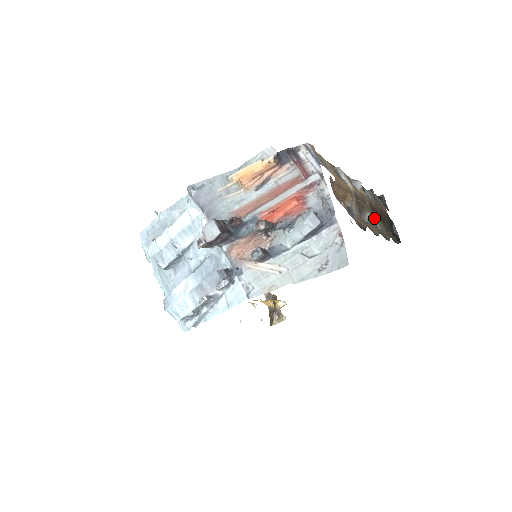
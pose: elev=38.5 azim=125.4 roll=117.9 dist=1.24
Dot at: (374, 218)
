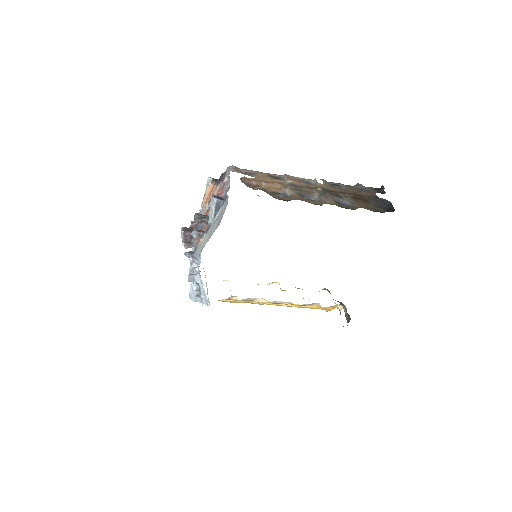
Dot at: (339, 199)
